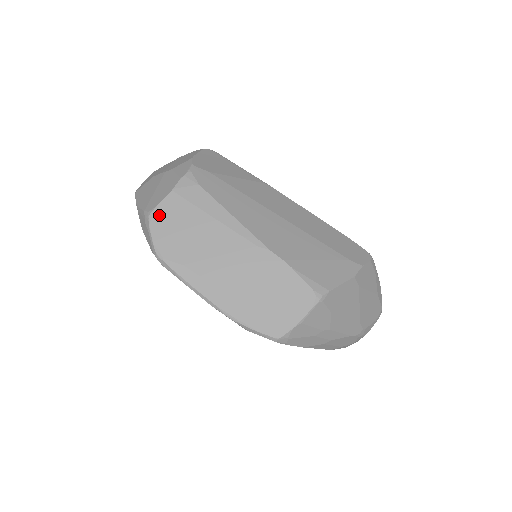
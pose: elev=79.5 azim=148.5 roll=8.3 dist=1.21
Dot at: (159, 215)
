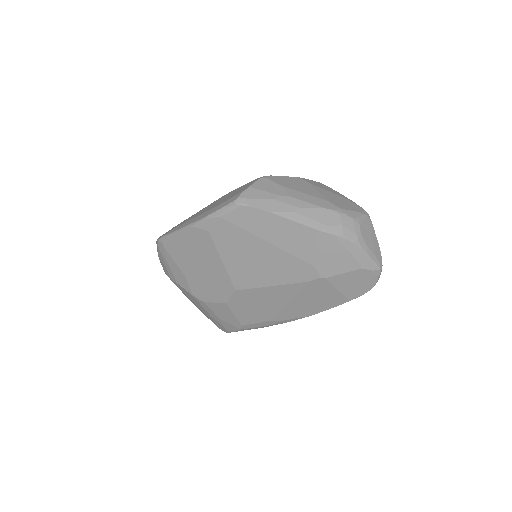
Dot at: occluded
